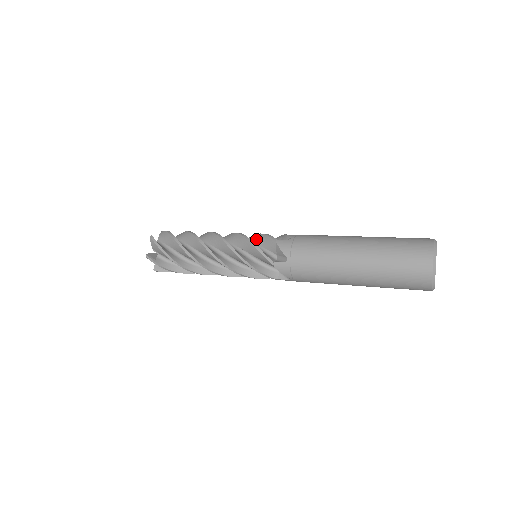
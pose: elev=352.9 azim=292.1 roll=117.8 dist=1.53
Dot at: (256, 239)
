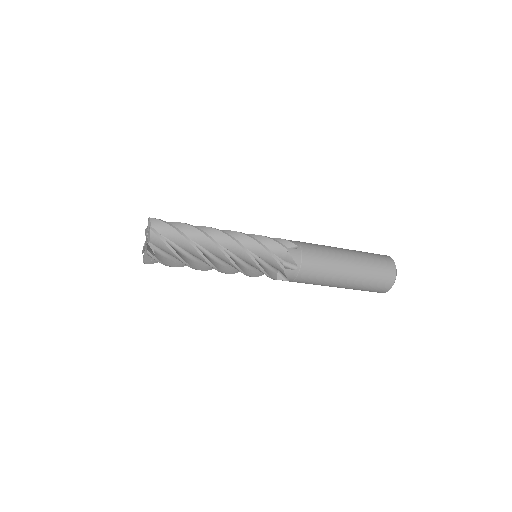
Dot at: (262, 242)
